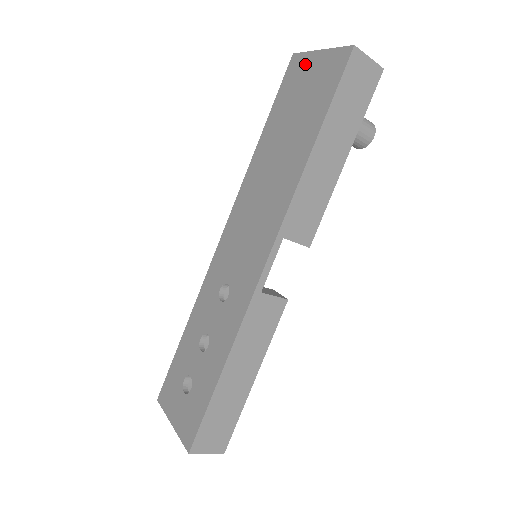
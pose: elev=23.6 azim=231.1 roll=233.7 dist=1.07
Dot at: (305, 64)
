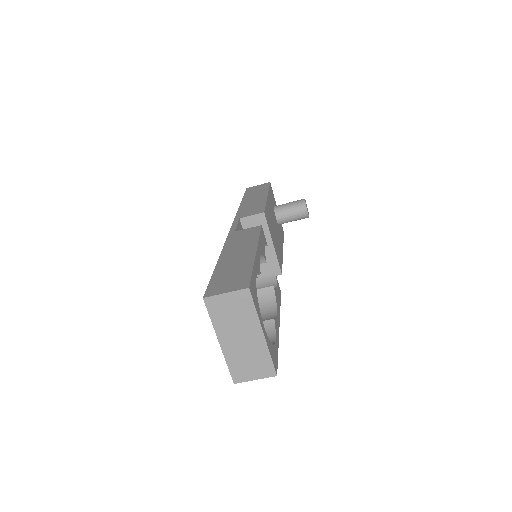
Dot at: occluded
